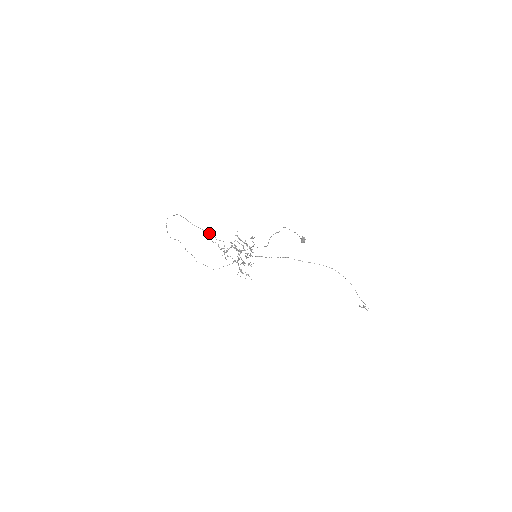
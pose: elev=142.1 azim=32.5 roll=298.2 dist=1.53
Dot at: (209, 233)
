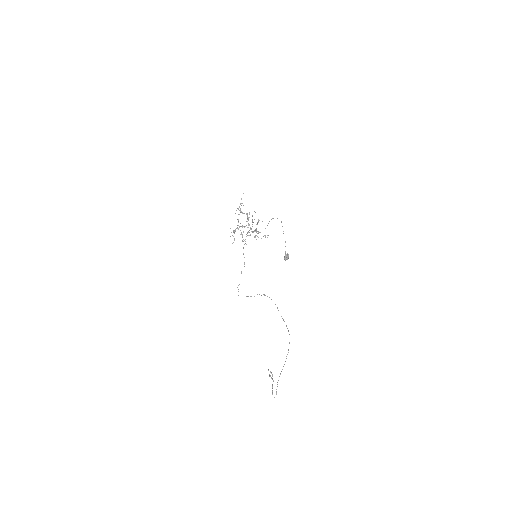
Dot at: occluded
